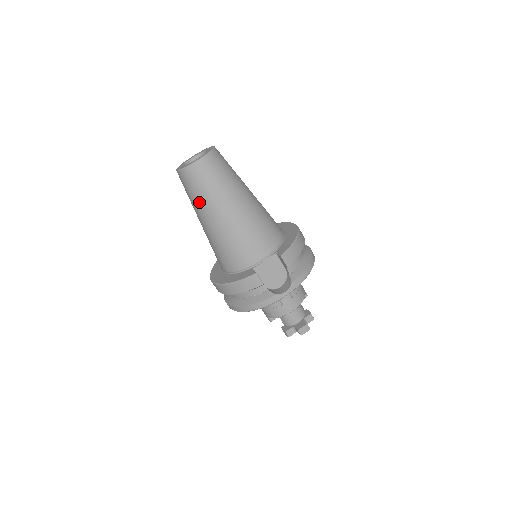
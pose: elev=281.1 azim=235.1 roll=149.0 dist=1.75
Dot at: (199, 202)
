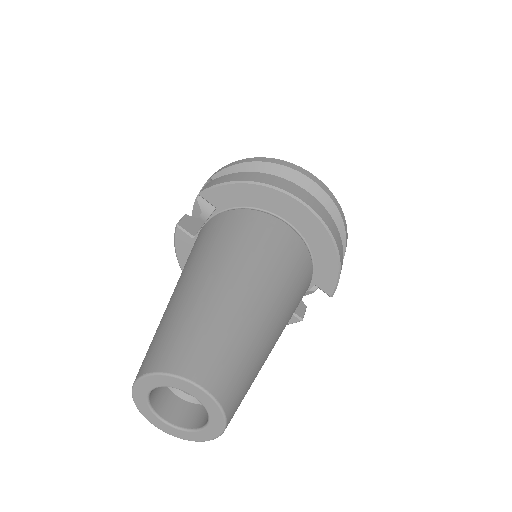
Dot at: occluded
